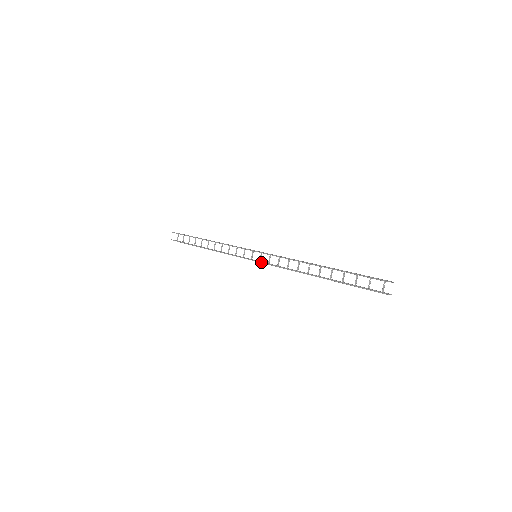
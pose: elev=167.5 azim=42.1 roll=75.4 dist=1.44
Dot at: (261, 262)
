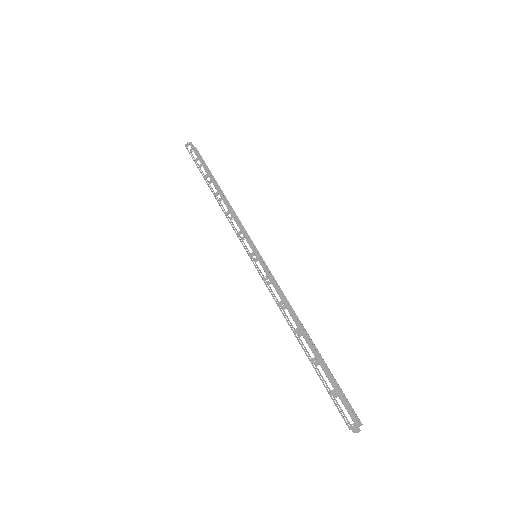
Dot at: occluded
